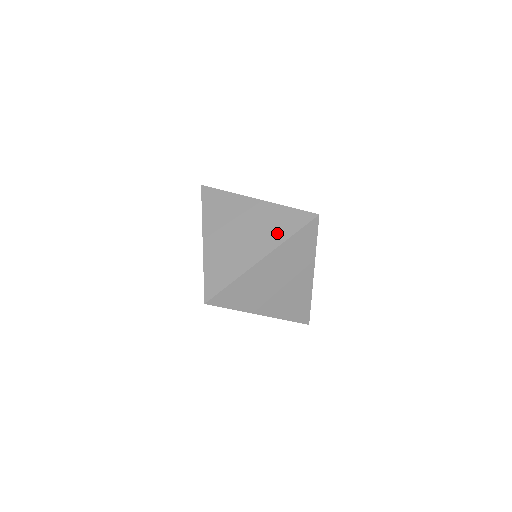
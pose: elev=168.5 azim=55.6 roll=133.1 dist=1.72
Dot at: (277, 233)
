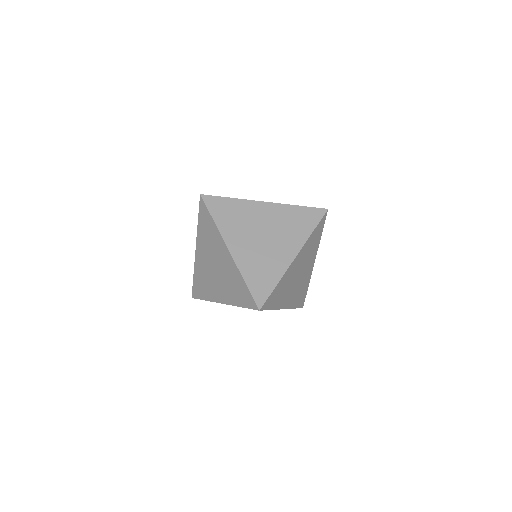
Dot at: (299, 231)
